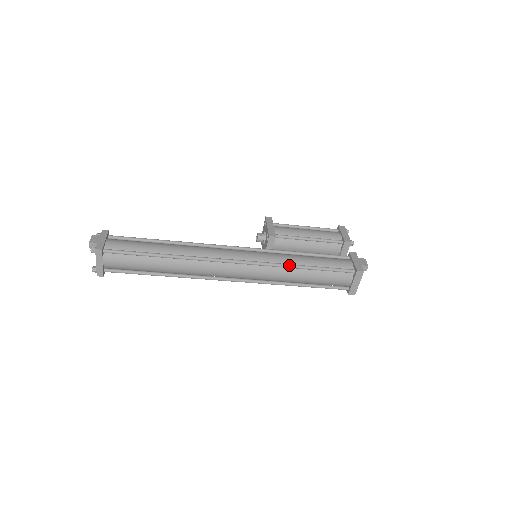
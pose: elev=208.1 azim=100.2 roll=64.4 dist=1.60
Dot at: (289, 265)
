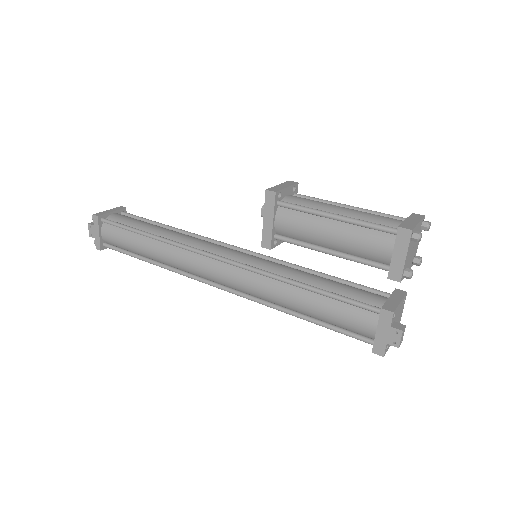
Dot at: (278, 310)
